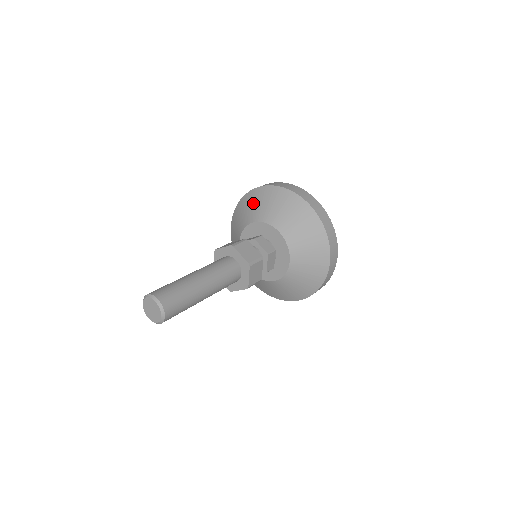
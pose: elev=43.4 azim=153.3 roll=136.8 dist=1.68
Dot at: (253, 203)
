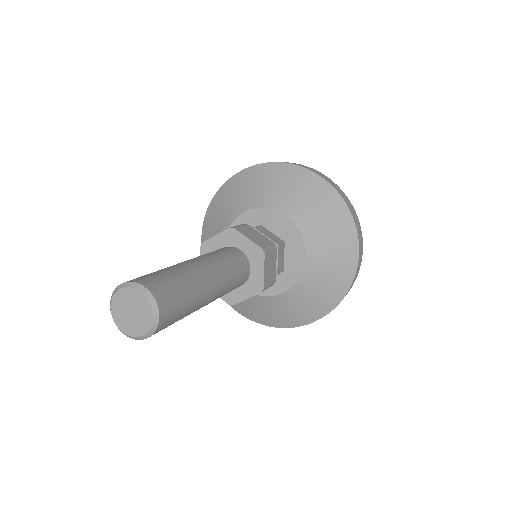
Dot at: (302, 191)
